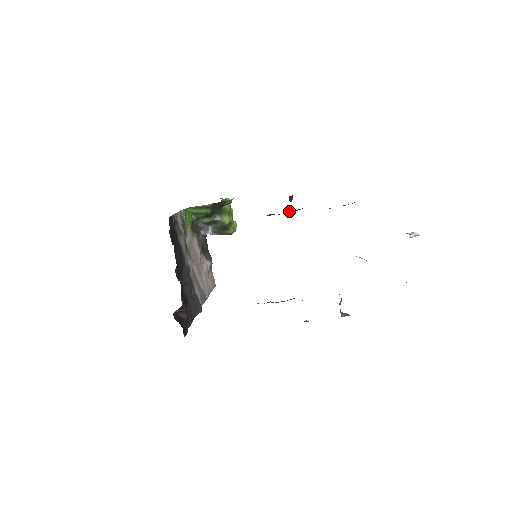
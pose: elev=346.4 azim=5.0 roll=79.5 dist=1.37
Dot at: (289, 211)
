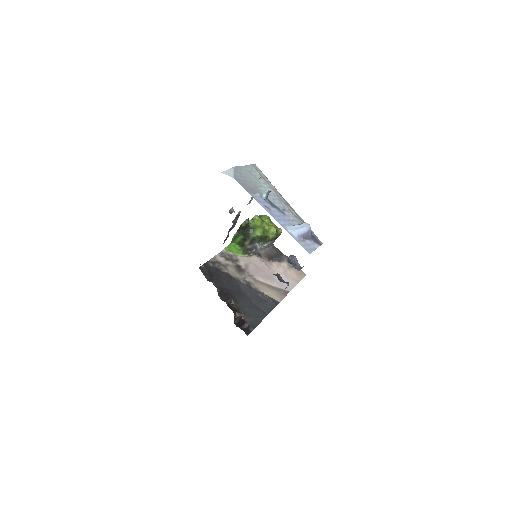
Dot at: (235, 220)
